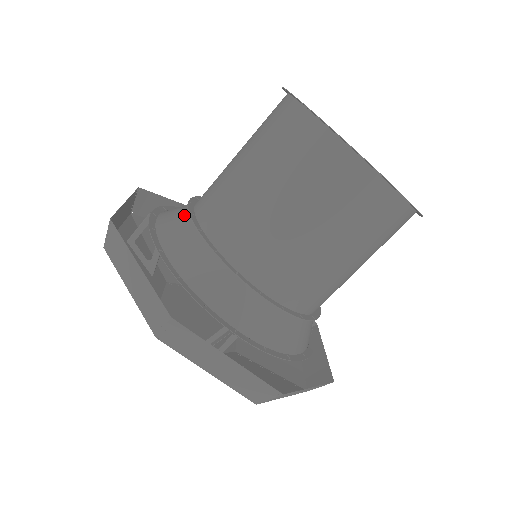
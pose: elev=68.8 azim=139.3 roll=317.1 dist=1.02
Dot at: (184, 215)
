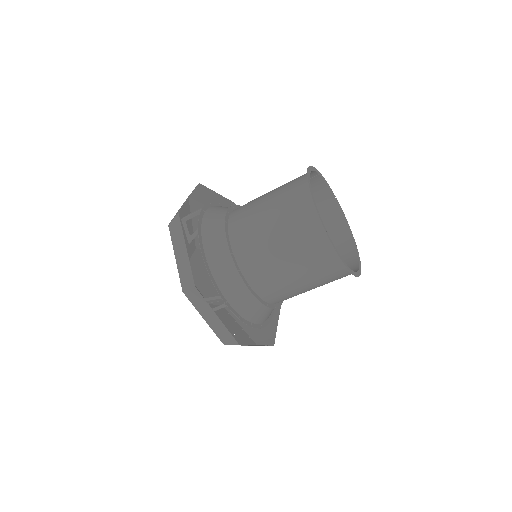
Dot at: (221, 220)
